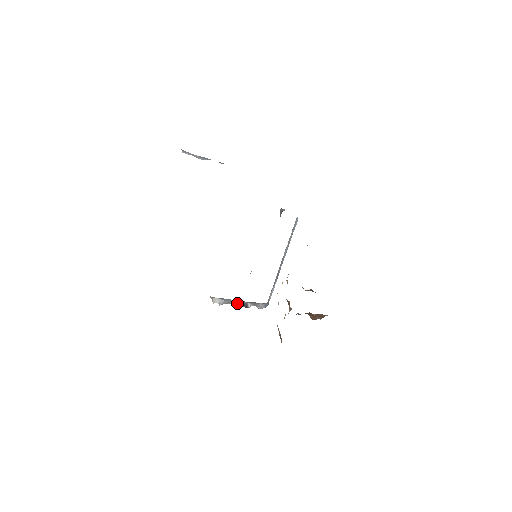
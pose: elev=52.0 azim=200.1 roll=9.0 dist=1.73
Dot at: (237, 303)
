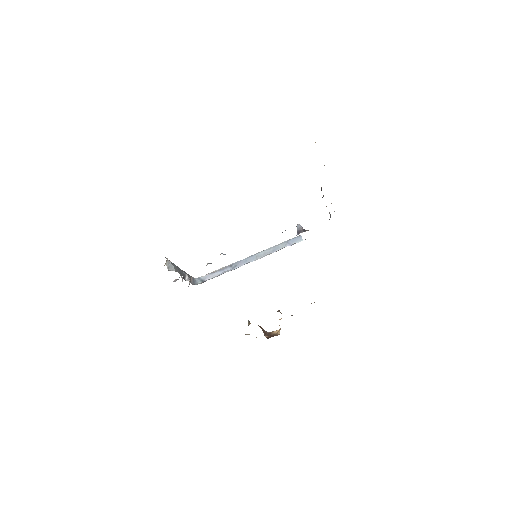
Dot at: (181, 272)
